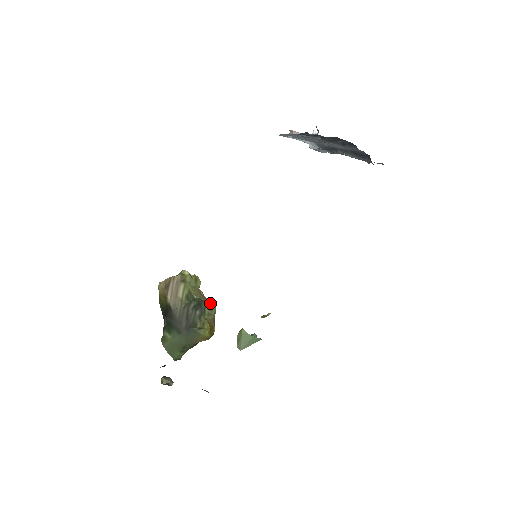
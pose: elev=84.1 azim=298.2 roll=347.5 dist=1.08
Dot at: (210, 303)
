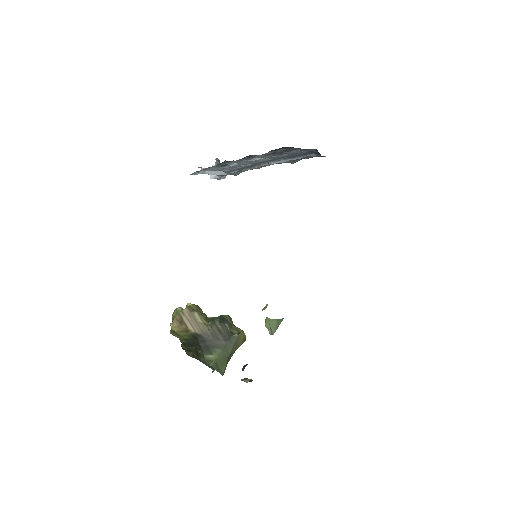
Dot at: (227, 315)
